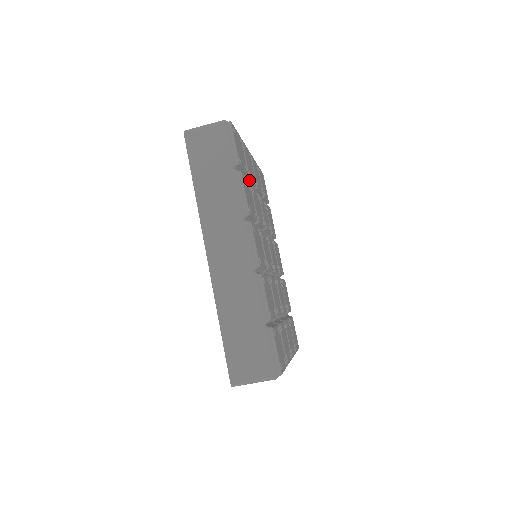
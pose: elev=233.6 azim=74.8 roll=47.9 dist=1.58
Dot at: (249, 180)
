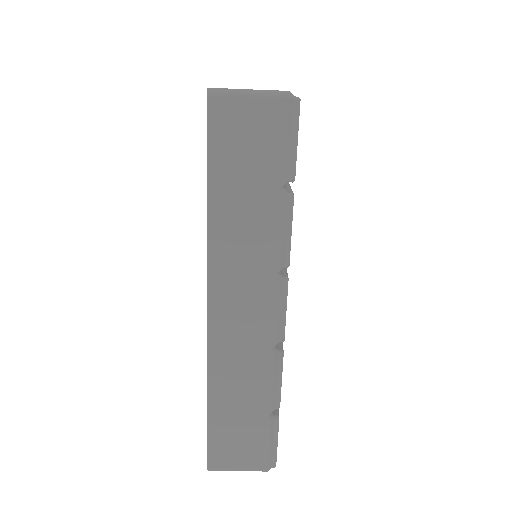
Dot at: occluded
